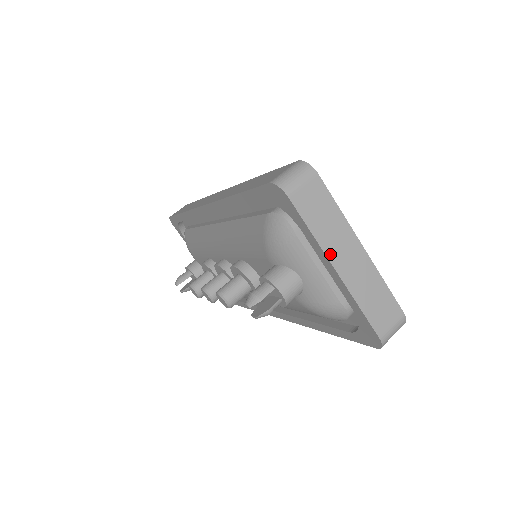
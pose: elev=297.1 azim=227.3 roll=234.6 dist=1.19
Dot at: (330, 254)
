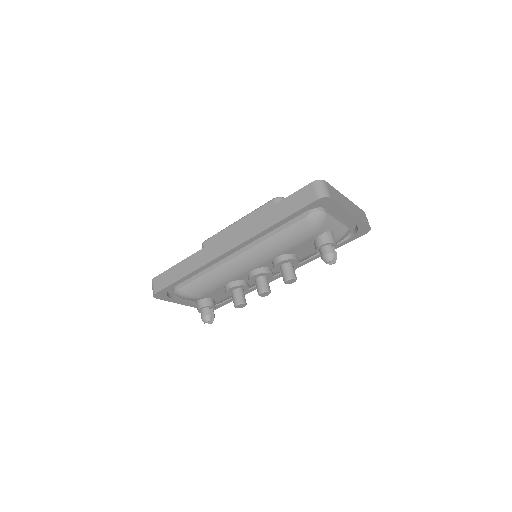
Dot at: (348, 209)
